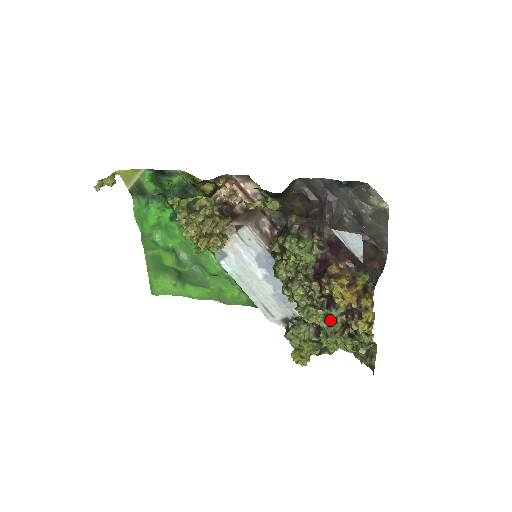
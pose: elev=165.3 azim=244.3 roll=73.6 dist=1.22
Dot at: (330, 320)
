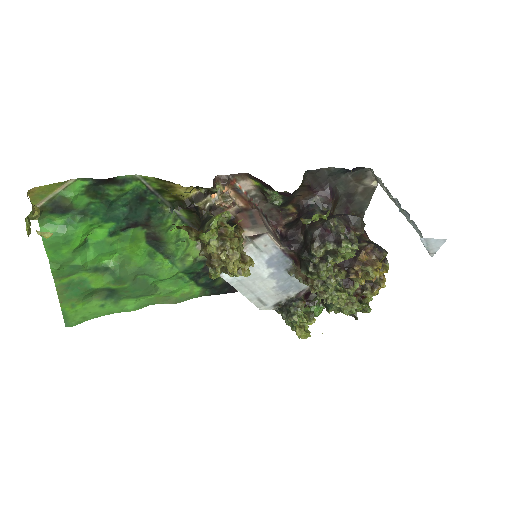
Dot at: (355, 298)
